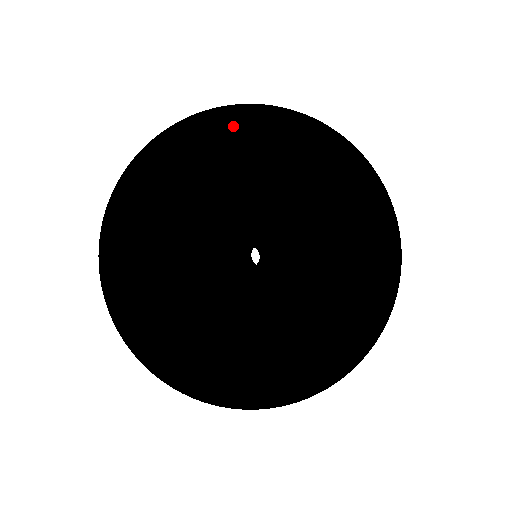
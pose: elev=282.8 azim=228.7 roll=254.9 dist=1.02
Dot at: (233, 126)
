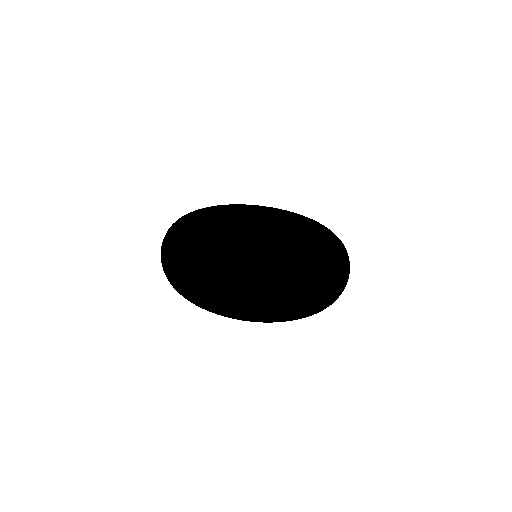
Dot at: (191, 213)
